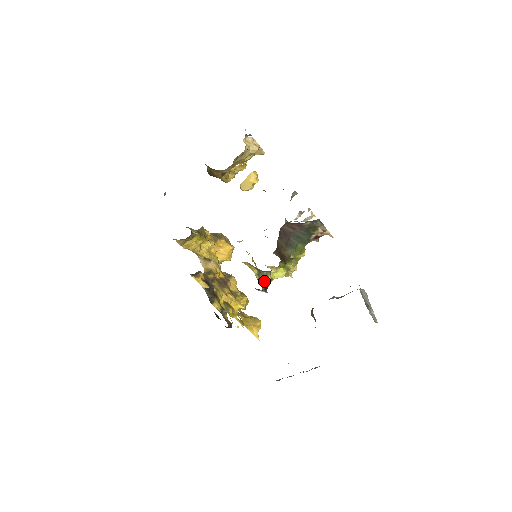
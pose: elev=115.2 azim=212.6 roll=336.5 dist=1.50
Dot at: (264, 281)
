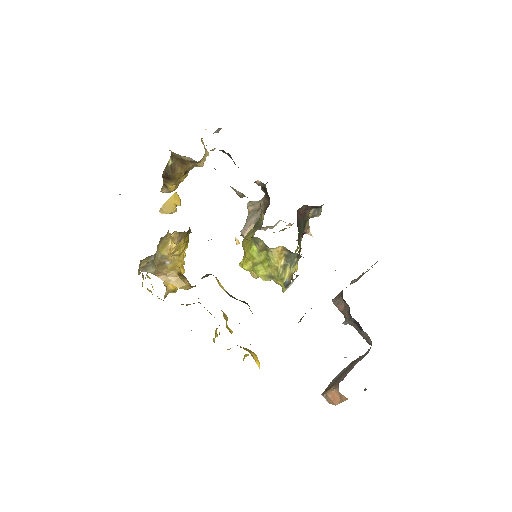
Dot at: (289, 274)
